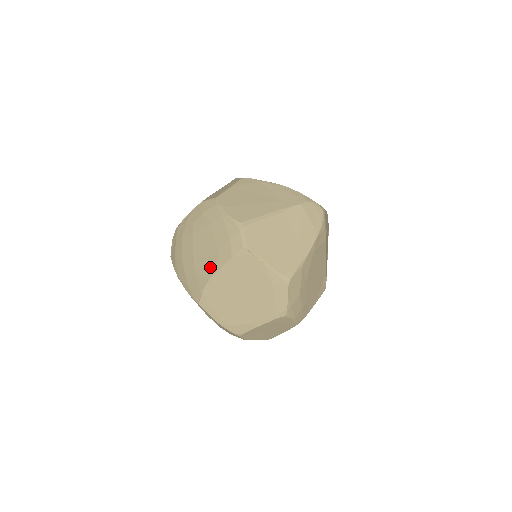
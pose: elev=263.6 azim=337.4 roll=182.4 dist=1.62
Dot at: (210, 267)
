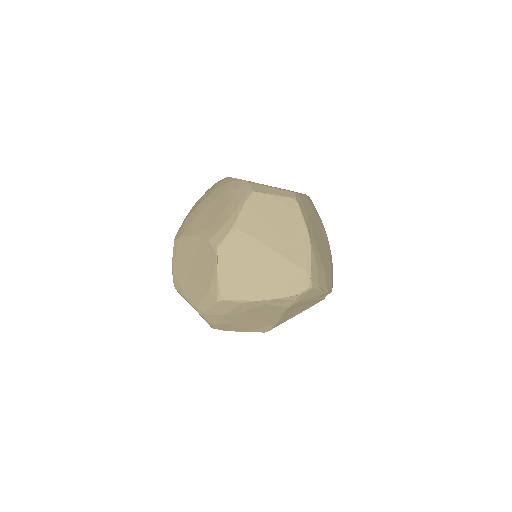
Dot at: (198, 229)
